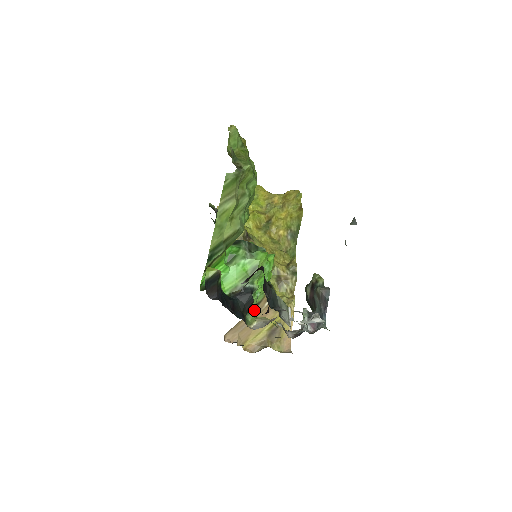
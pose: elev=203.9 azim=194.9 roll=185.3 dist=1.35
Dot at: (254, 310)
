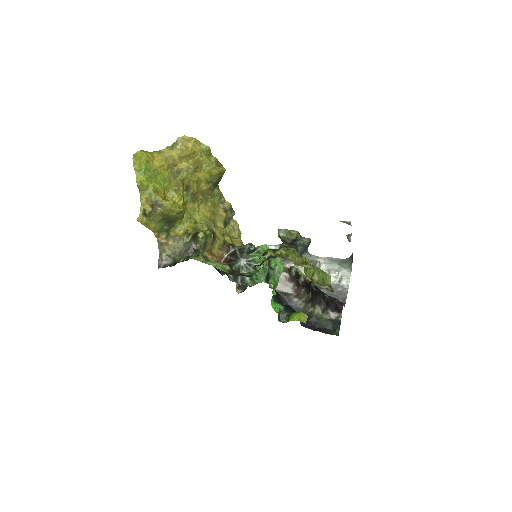
Dot at: occluded
